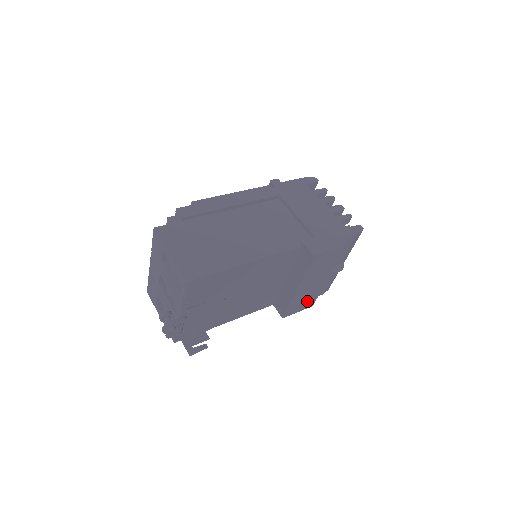
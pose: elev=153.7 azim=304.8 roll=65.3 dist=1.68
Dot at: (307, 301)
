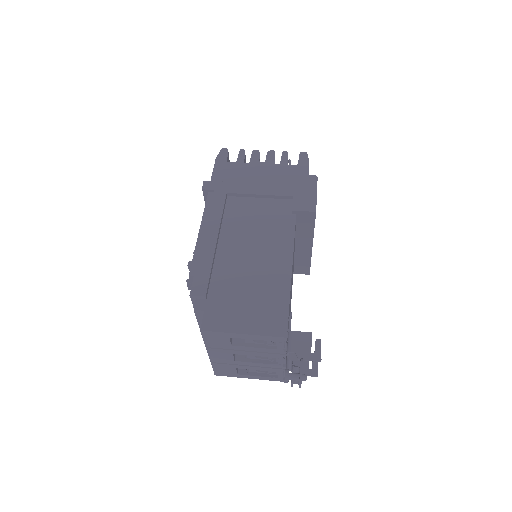
Dot at: occluded
